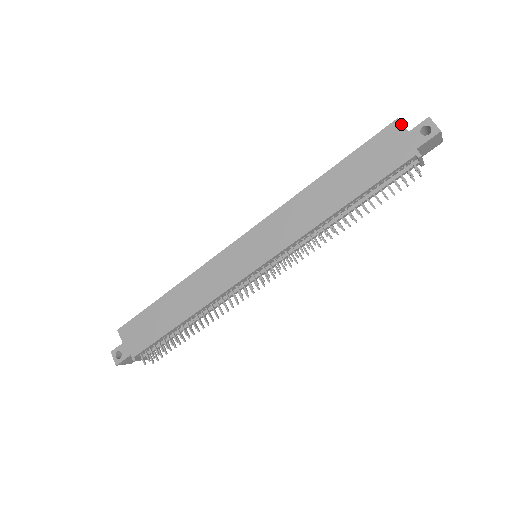
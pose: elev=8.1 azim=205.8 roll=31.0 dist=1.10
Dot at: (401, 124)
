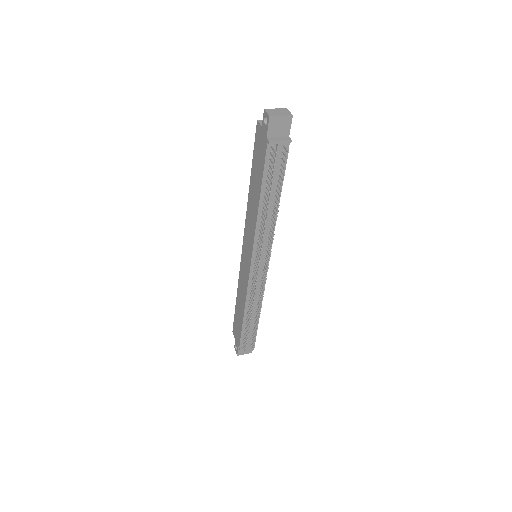
Dot at: (259, 124)
